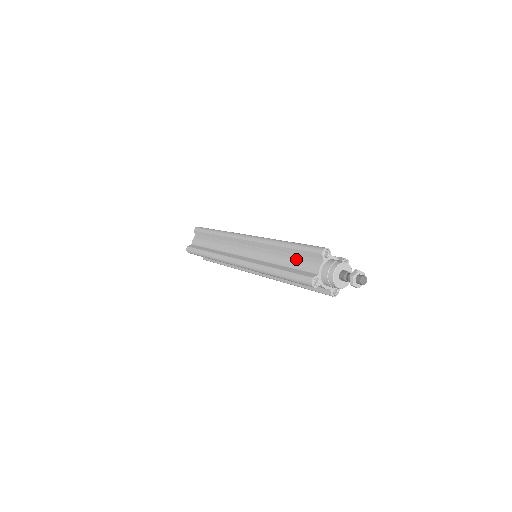
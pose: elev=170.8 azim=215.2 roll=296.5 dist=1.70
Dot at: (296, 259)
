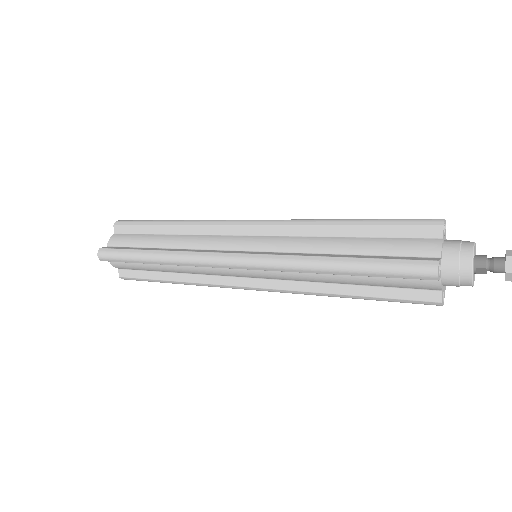
Dot at: (377, 241)
